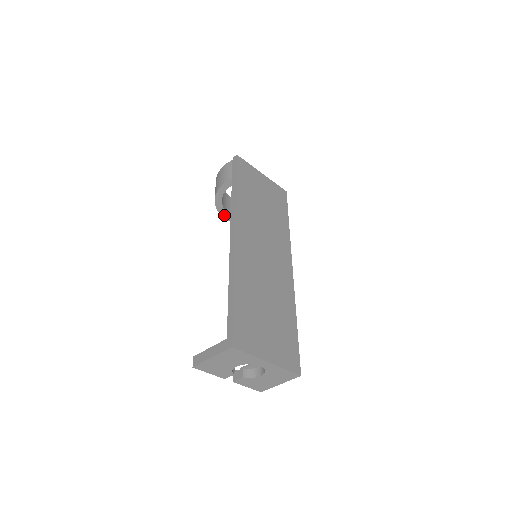
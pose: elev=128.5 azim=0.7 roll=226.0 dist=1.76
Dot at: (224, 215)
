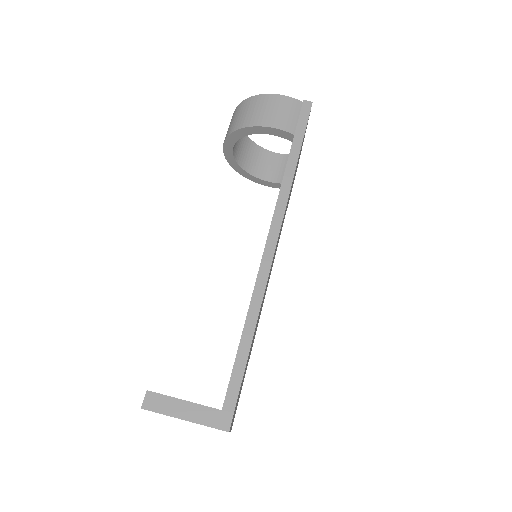
Dot at: (227, 144)
